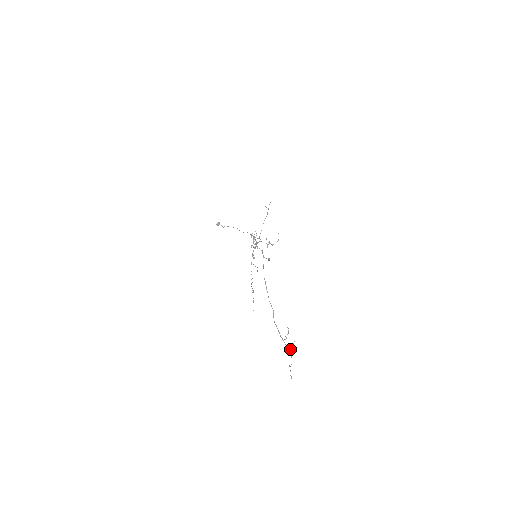
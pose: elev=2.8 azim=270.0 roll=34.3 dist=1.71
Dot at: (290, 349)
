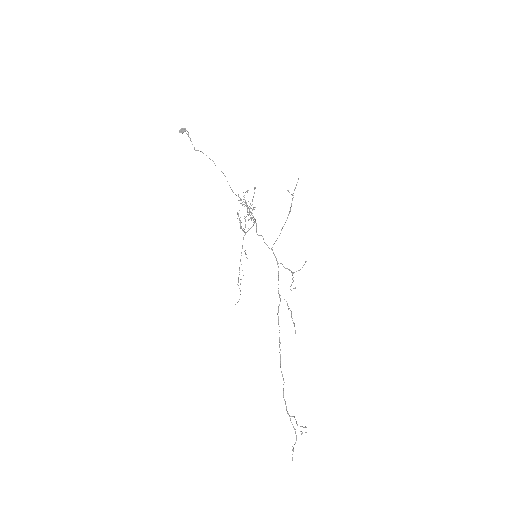
Dot at: occluded
